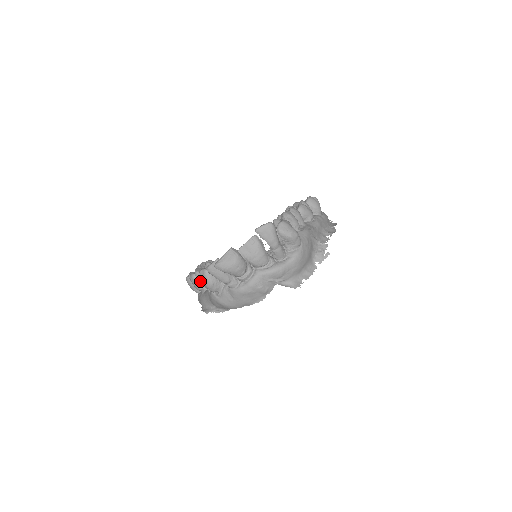
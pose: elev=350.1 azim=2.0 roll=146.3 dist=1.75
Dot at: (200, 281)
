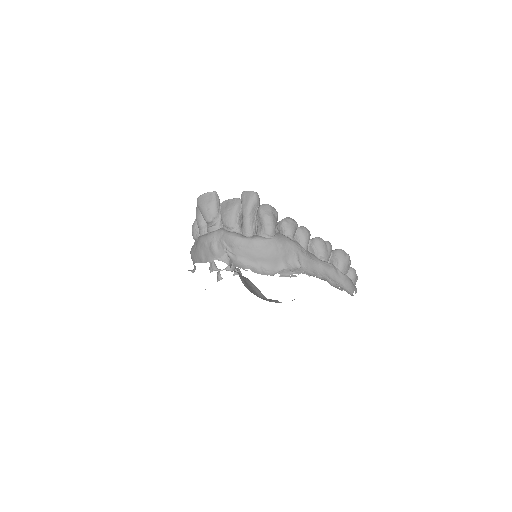
Dot at: occluded
